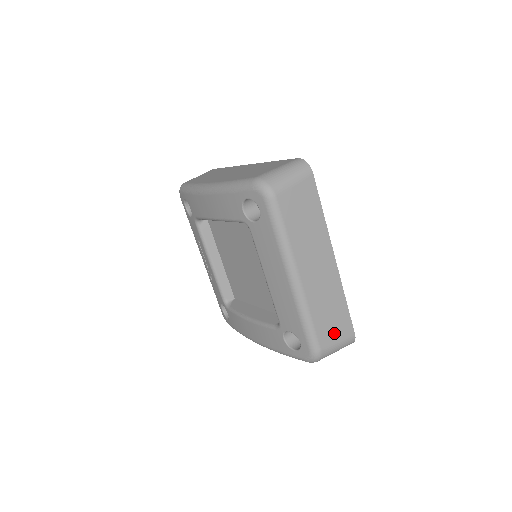
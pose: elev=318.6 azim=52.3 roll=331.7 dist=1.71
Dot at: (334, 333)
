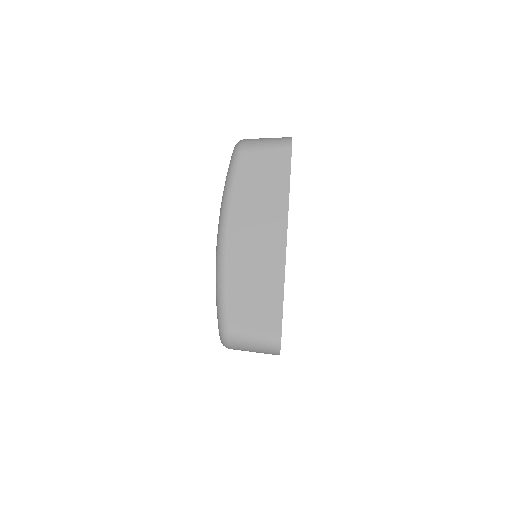
Dot at: occluded
